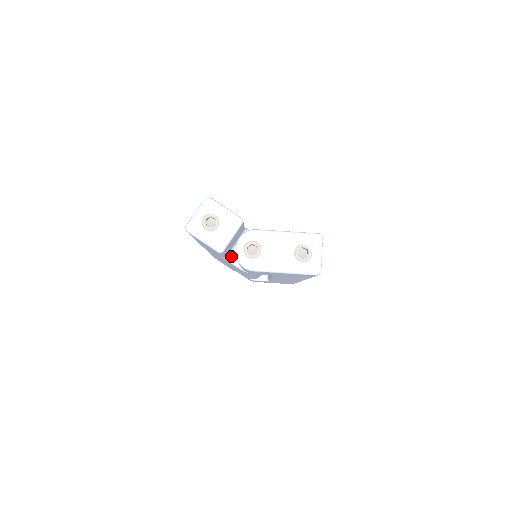
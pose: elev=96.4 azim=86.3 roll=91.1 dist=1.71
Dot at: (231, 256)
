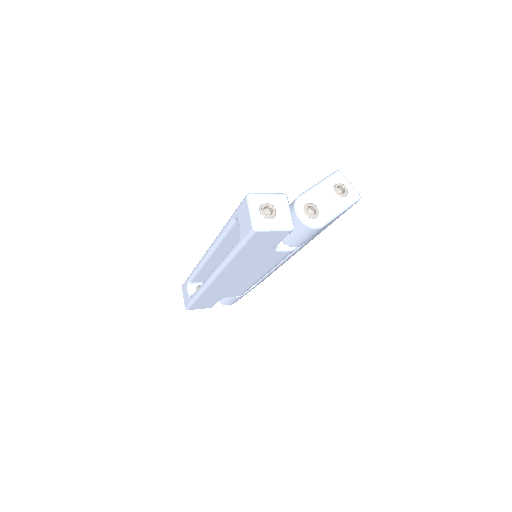
Dot at: occluded
